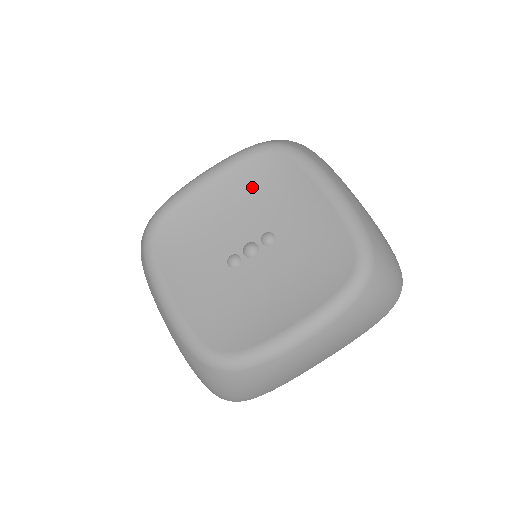
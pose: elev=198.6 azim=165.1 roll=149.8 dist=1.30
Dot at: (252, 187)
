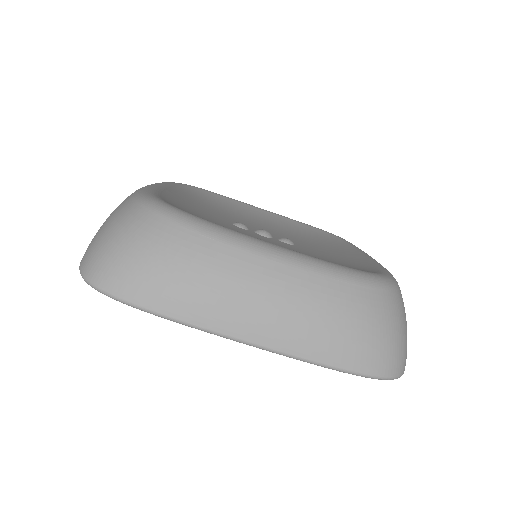
Dot at: (296, 231)
